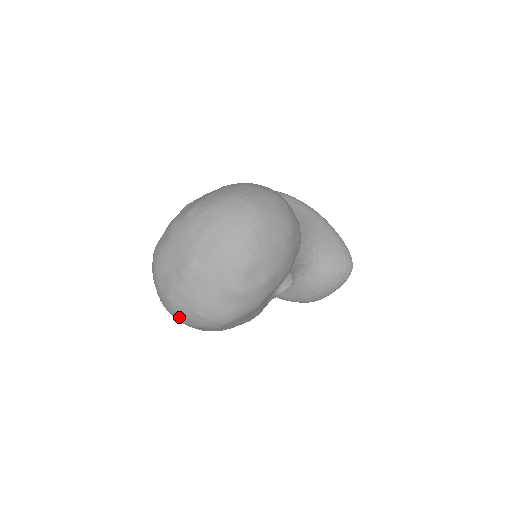
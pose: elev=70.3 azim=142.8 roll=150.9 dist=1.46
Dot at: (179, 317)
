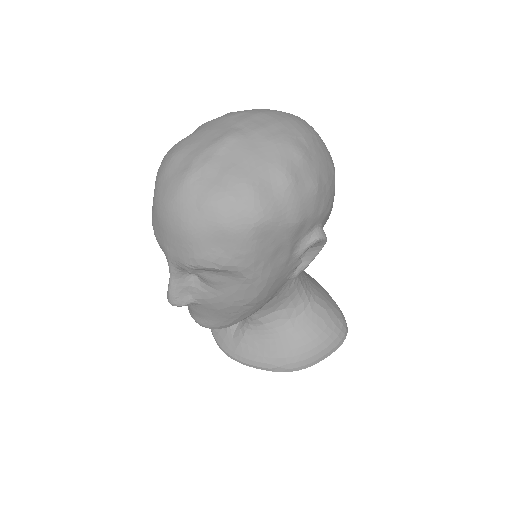
Dot at: (190, 209)
